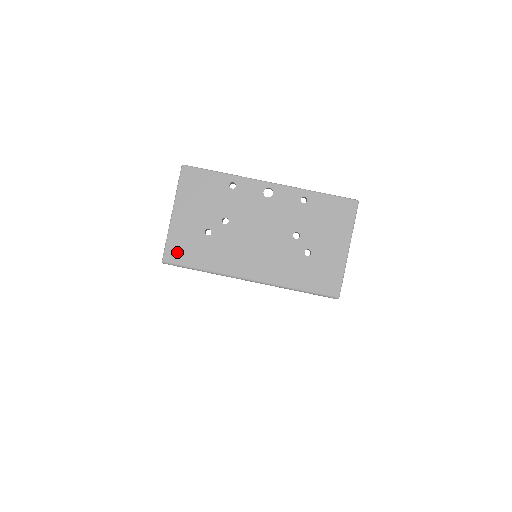
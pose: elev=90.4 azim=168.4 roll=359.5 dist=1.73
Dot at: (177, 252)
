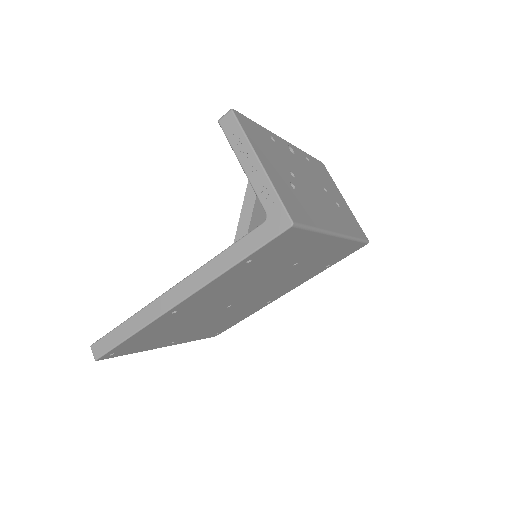
Dot at: (293, 209)
